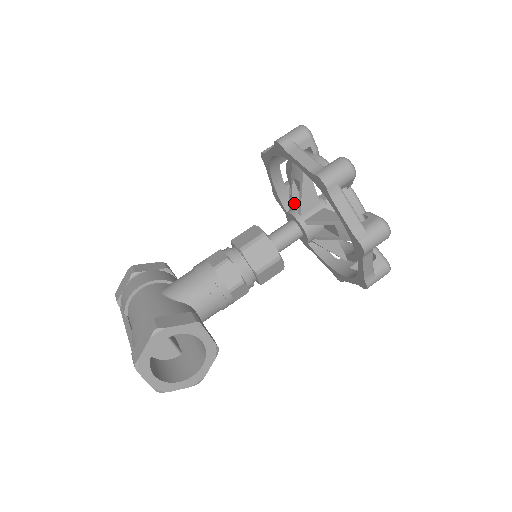
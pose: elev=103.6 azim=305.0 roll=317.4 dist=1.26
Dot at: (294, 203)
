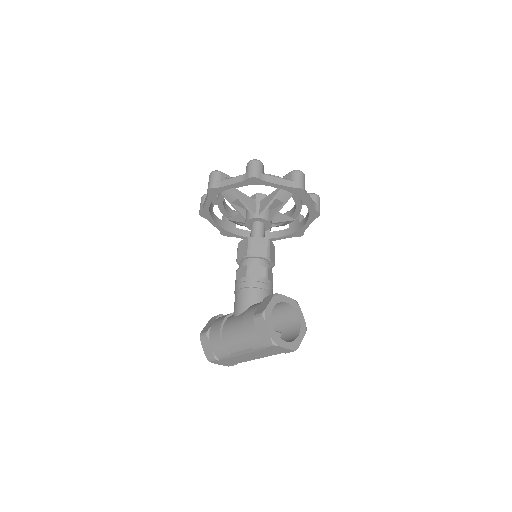
Dot at: (244, 215)
